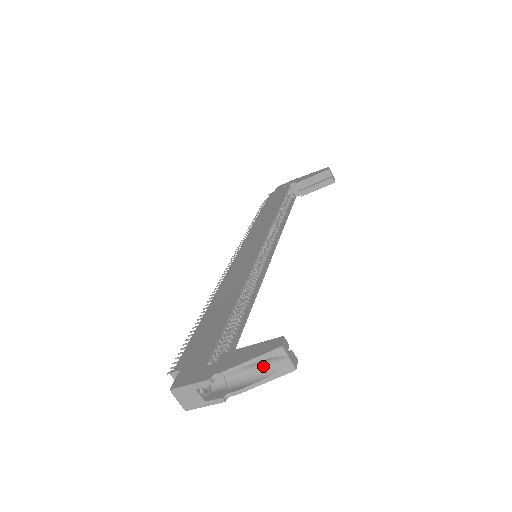
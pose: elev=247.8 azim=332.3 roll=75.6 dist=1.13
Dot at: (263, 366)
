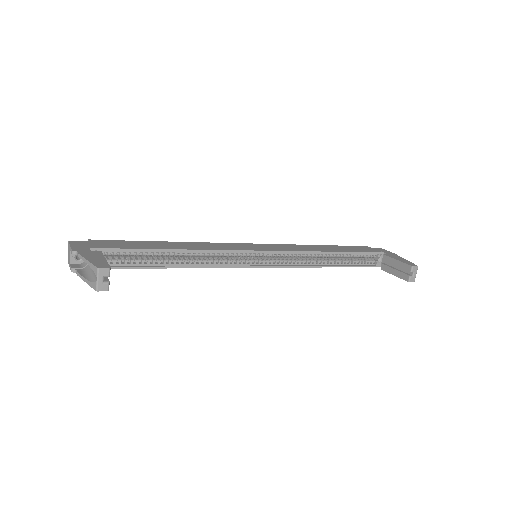
Dot at: (93, 273)
